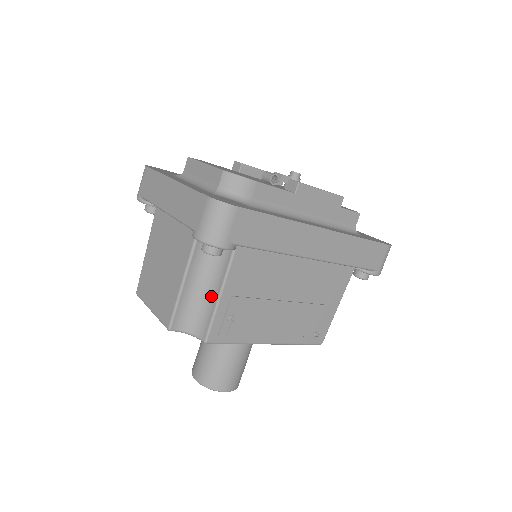
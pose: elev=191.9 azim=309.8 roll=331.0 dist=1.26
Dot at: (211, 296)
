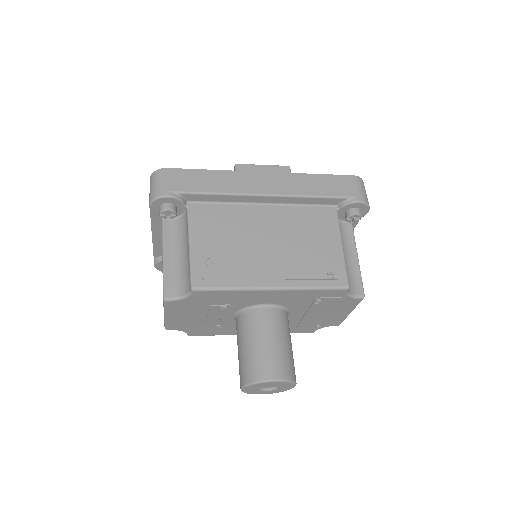
Dot at: (187, 254)
